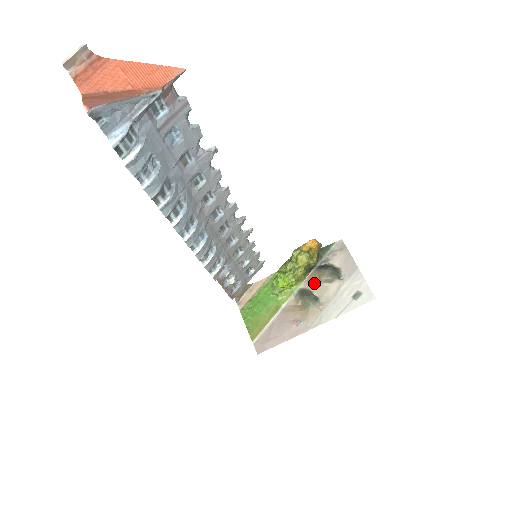
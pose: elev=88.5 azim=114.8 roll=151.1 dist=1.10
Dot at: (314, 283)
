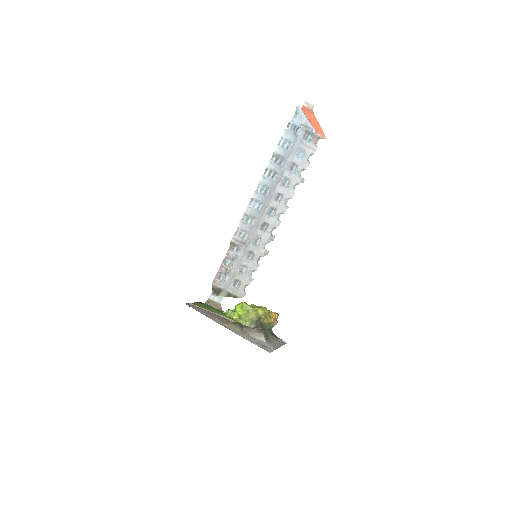
Dot at: (250, 327)
